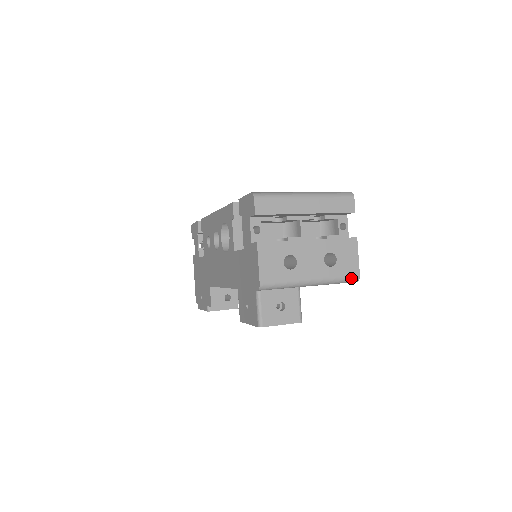
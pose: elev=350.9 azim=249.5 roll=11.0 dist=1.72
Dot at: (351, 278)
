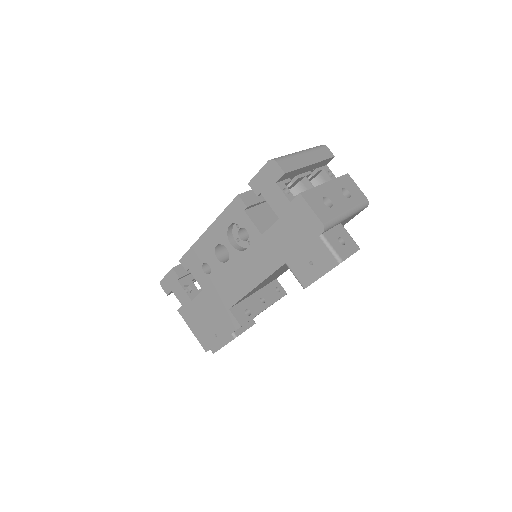
Dot at: (365, 203)
